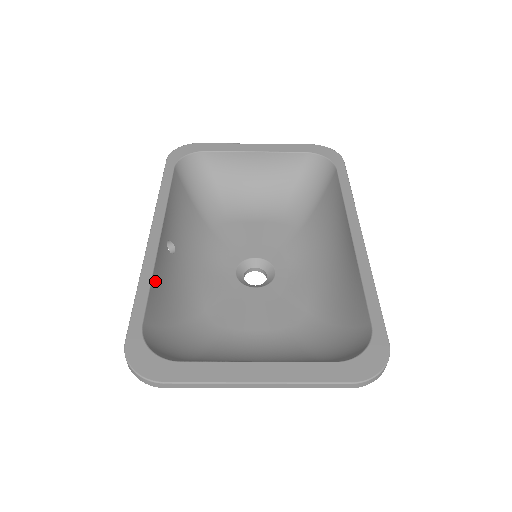
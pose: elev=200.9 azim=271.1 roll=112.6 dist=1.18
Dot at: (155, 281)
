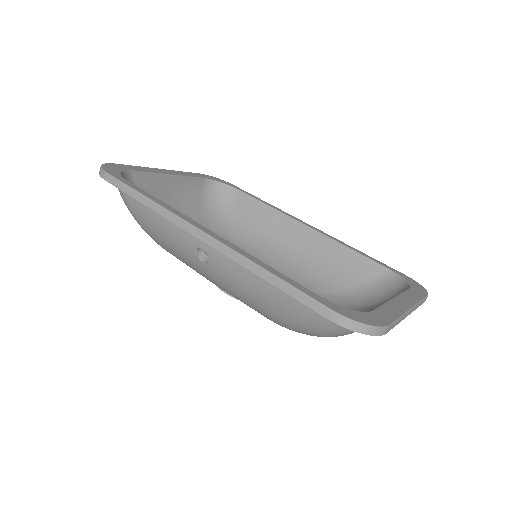
Dot at: occluded
